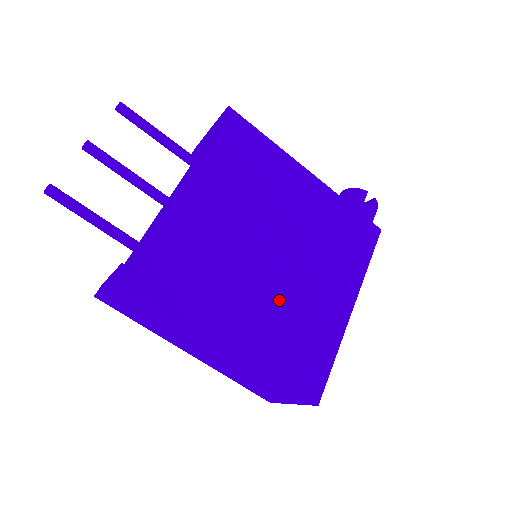
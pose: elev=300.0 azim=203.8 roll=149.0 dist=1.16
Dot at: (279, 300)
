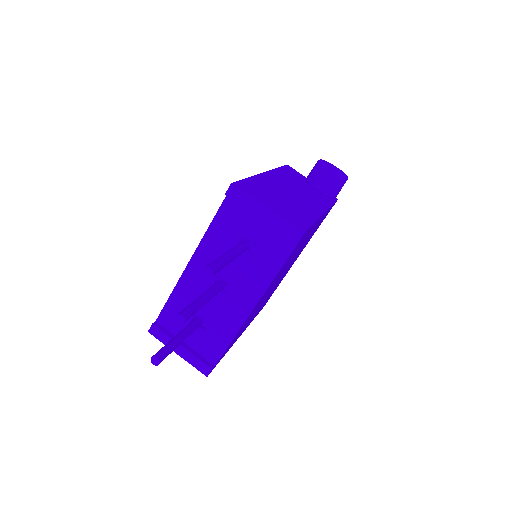
Dot at: occluded
